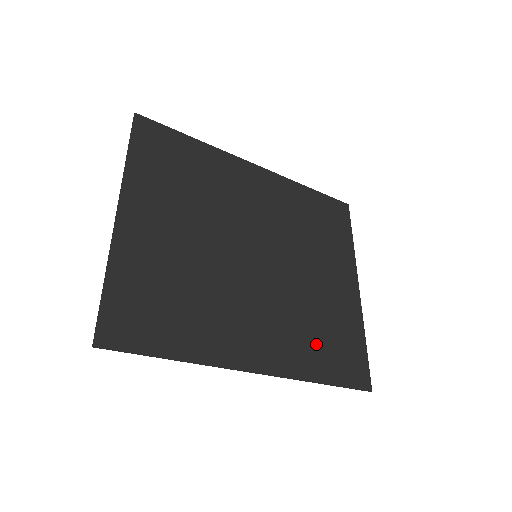
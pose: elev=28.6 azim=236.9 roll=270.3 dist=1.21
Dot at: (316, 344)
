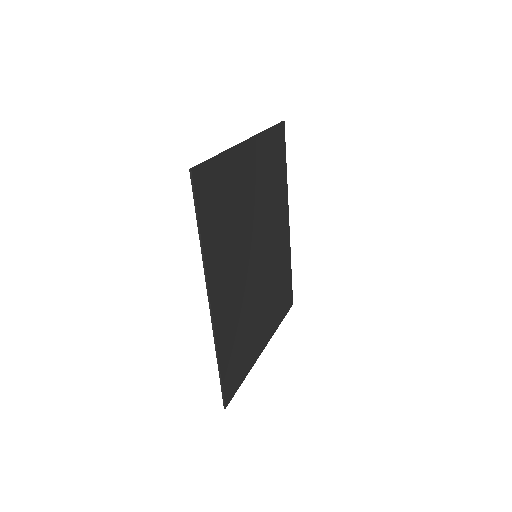
Dot at: (234, 340)
